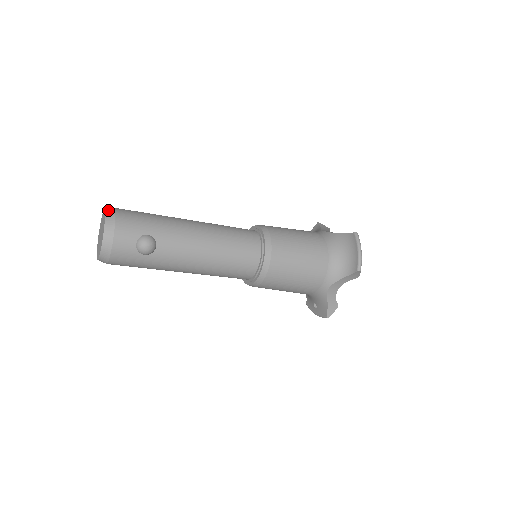
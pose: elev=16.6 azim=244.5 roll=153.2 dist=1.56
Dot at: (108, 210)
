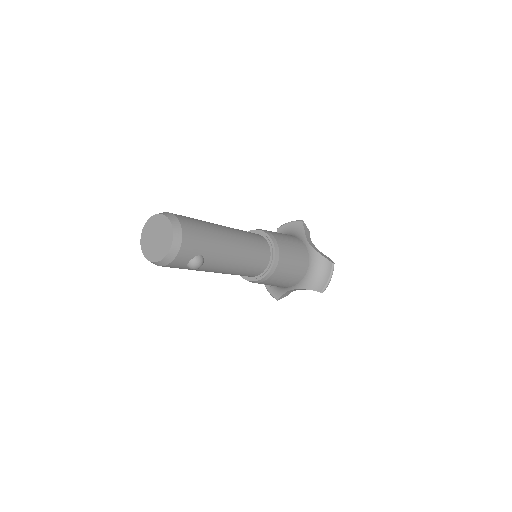
Dot at: (175, 225)
